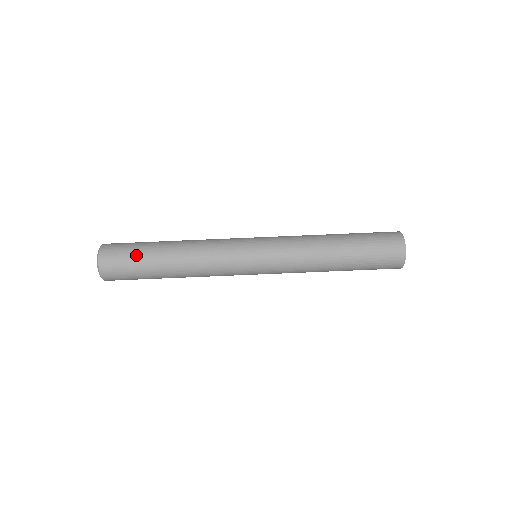
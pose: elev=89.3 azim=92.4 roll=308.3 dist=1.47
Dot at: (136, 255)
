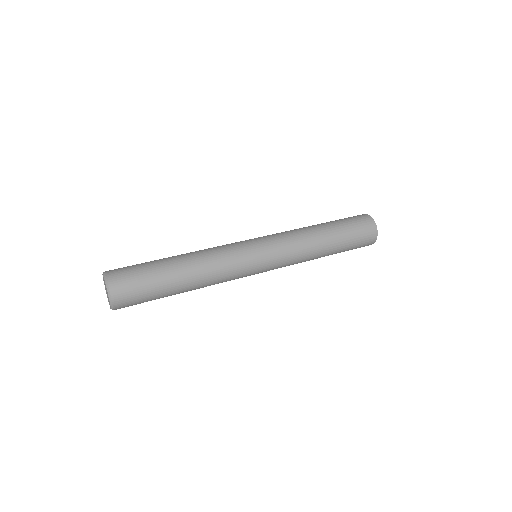
Dot at: (145, 266)
